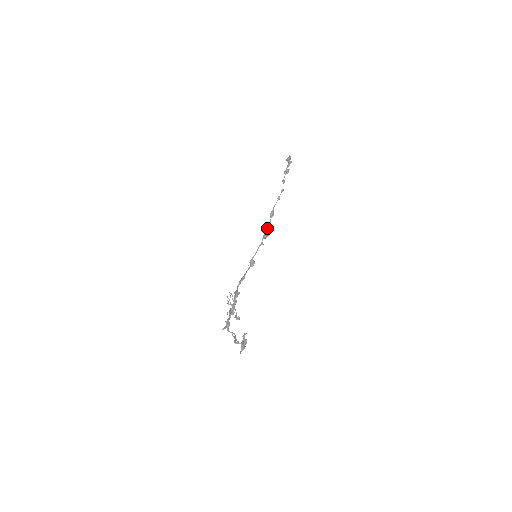
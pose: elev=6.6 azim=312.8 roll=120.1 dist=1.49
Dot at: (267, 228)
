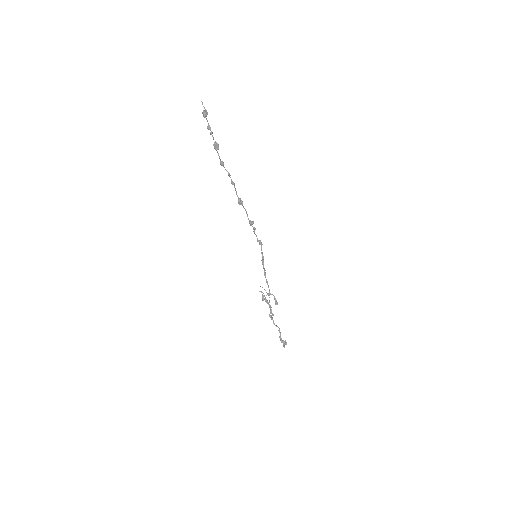
Dot at: (247, 216)
